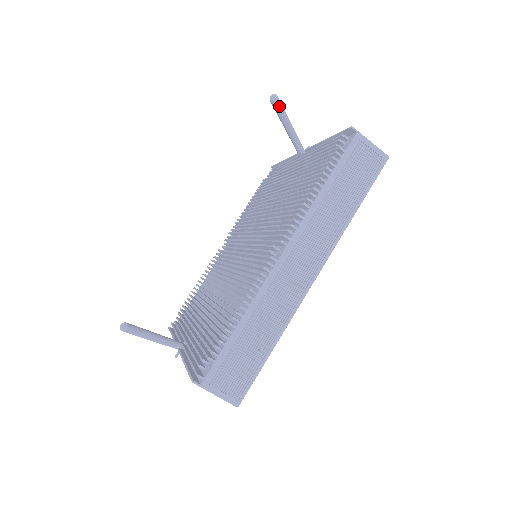
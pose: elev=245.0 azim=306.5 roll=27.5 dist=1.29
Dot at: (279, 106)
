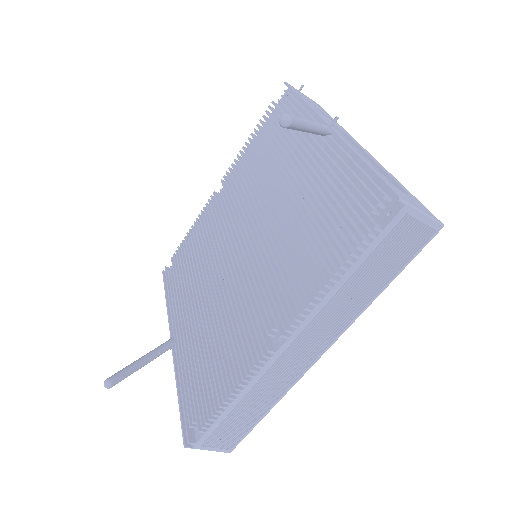
Dot at: (293, 127)
